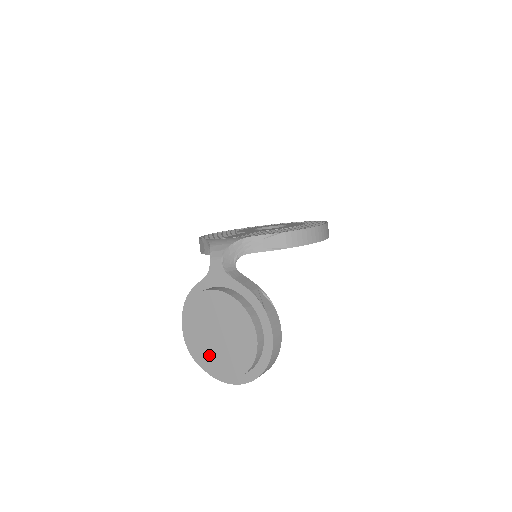
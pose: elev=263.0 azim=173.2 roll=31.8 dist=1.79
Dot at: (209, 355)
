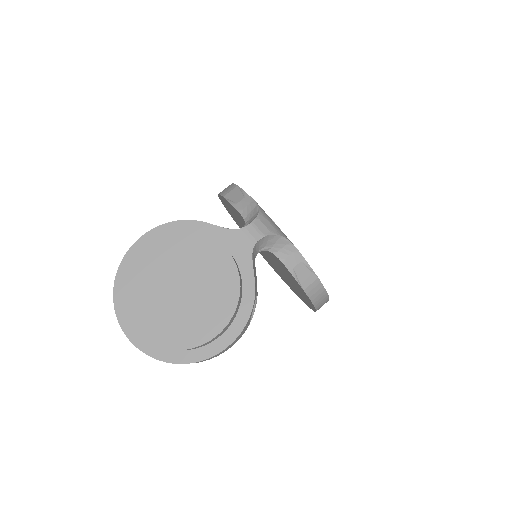
Dot at: (145, 292)
